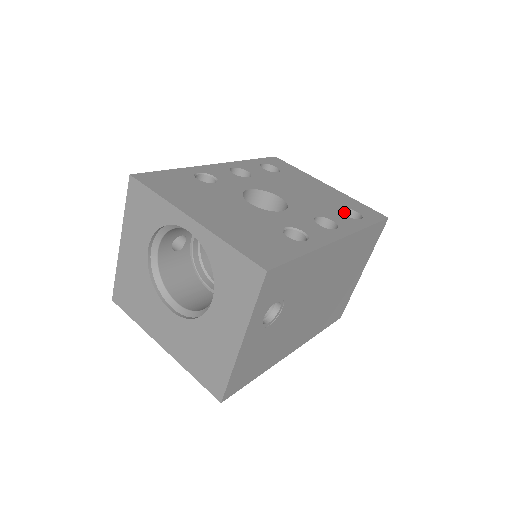
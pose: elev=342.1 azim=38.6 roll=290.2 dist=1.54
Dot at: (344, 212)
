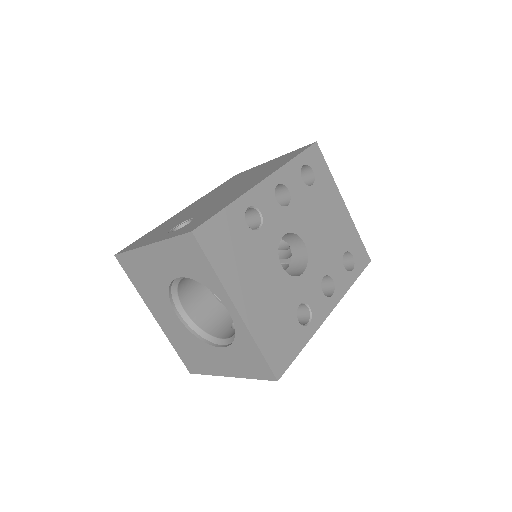
Dot at: occluded
